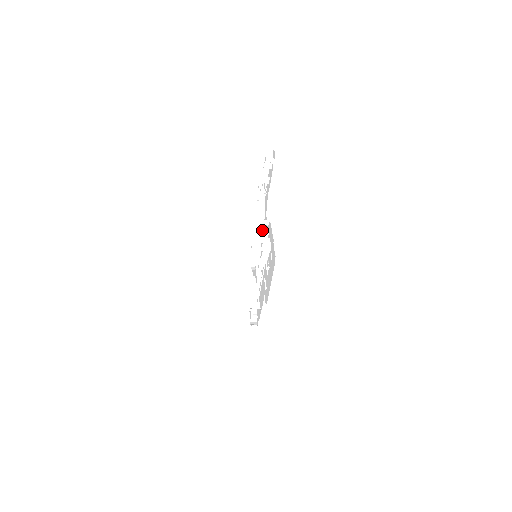
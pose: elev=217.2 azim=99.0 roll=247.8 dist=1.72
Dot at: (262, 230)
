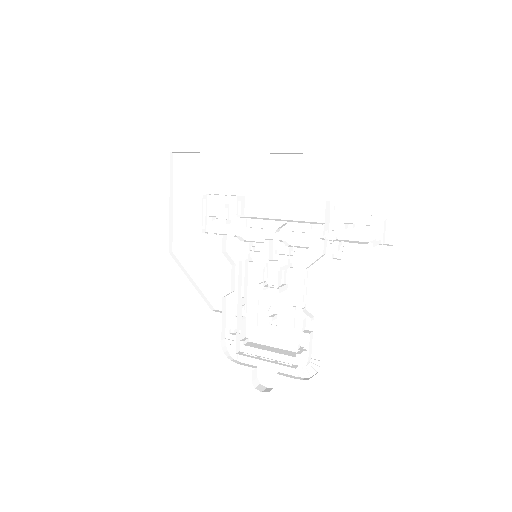
Dot at: (294, 266)
